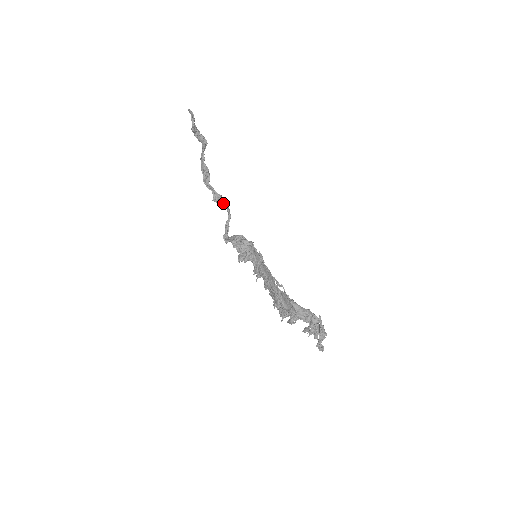
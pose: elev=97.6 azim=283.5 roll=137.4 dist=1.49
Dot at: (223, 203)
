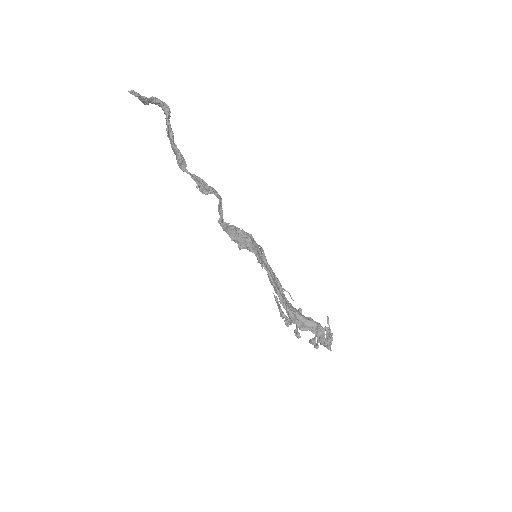
Dot at: occluded
